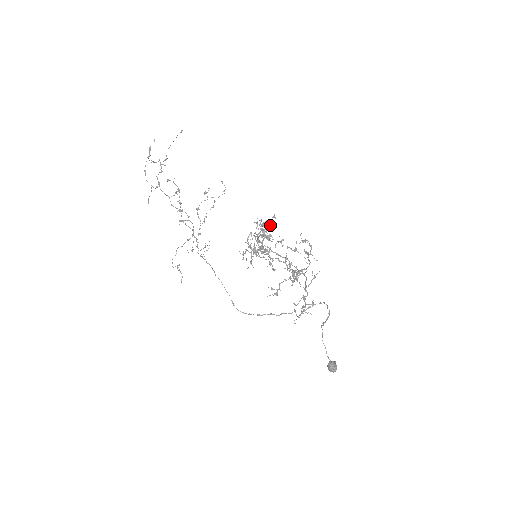
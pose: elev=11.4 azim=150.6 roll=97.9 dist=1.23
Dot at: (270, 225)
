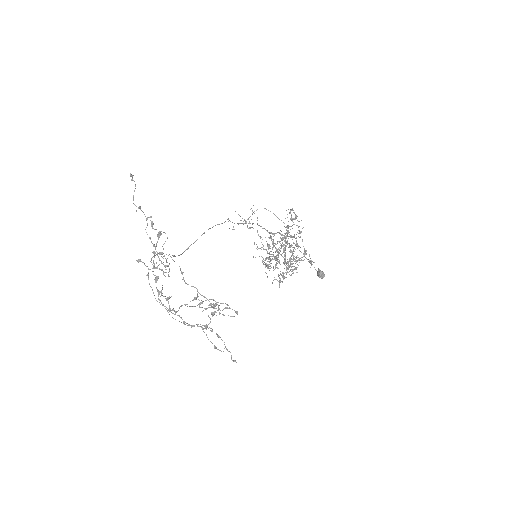
Dot at: (285, 242)
